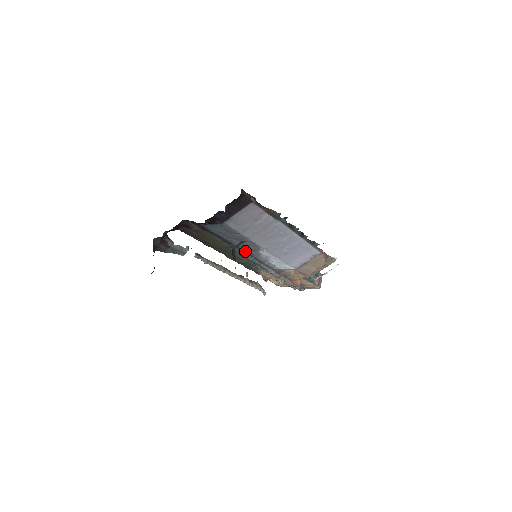
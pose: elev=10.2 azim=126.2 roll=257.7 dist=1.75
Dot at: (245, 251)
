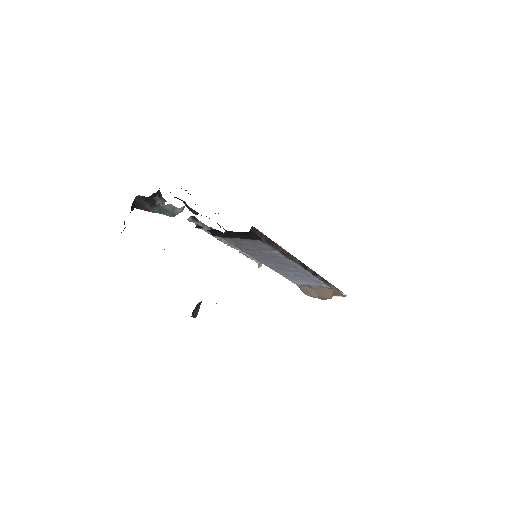
Dot at: occluded
